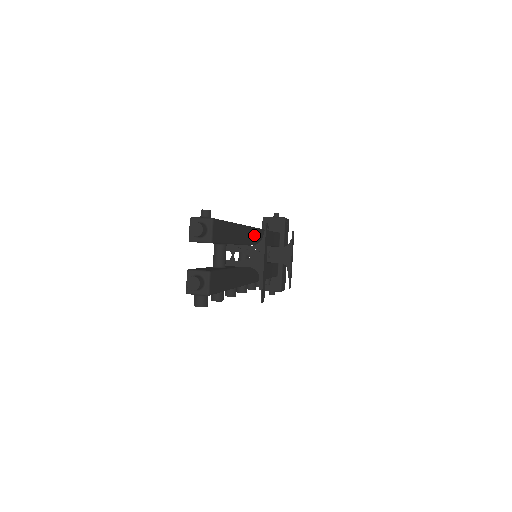
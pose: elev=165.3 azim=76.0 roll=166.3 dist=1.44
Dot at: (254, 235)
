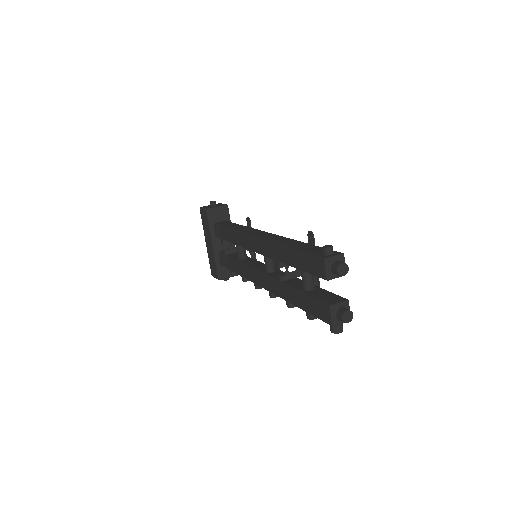
Dot at: occluded
